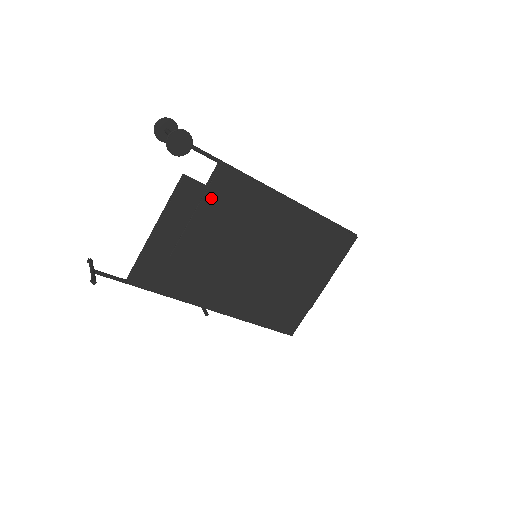
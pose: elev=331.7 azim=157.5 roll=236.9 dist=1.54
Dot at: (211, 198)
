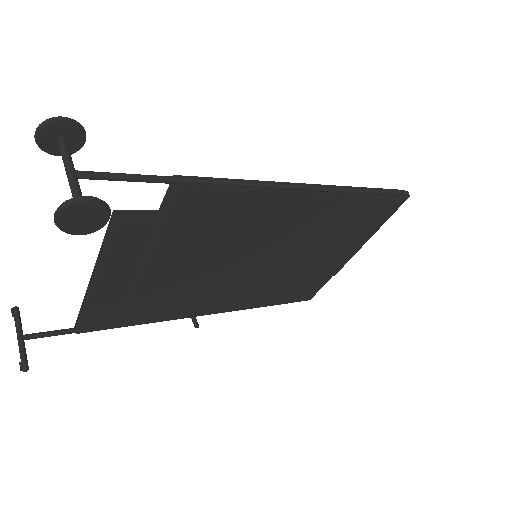
Dot at: (172, 229)
